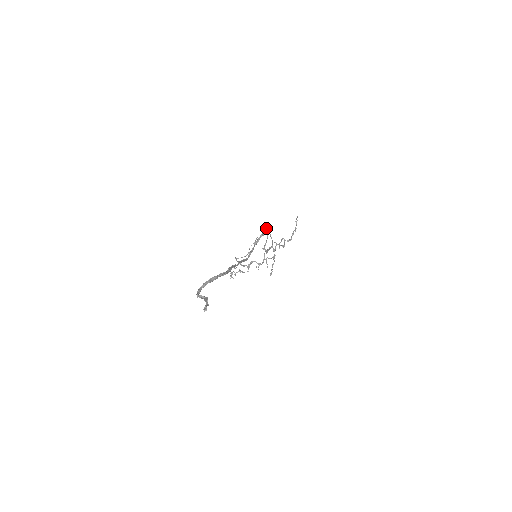
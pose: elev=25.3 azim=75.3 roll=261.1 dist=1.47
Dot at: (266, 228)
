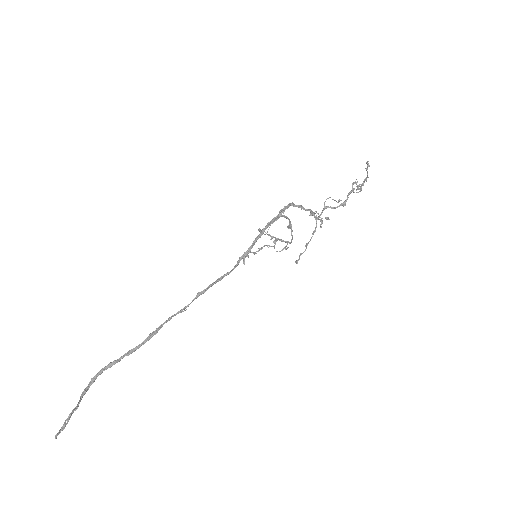
Dot at: occluded
